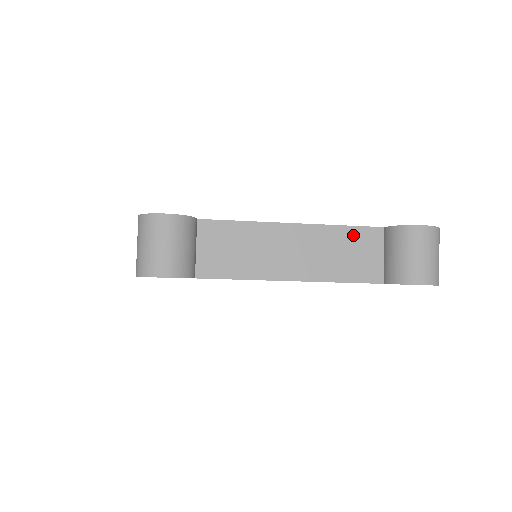
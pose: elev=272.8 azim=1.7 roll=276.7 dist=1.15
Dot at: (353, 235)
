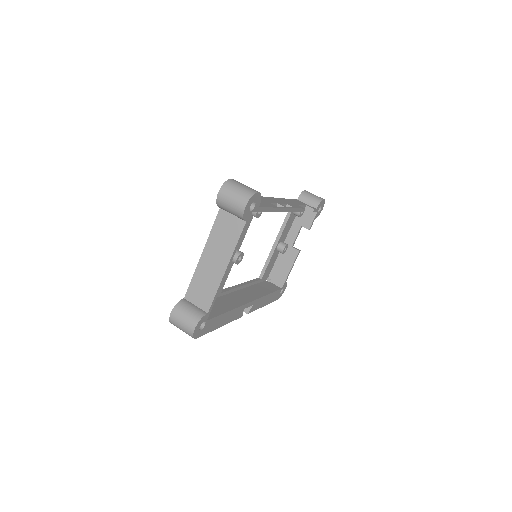
Dot at: (218, 226)
